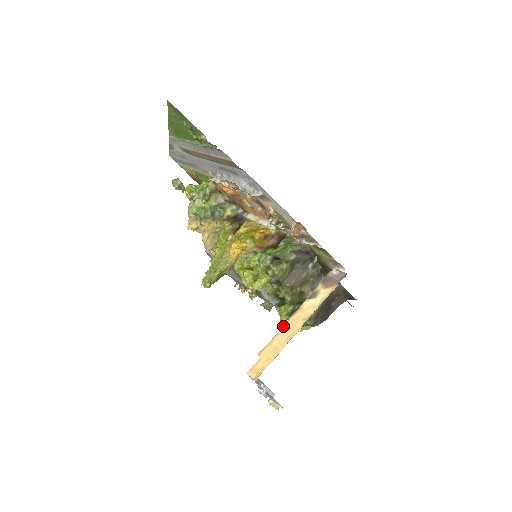
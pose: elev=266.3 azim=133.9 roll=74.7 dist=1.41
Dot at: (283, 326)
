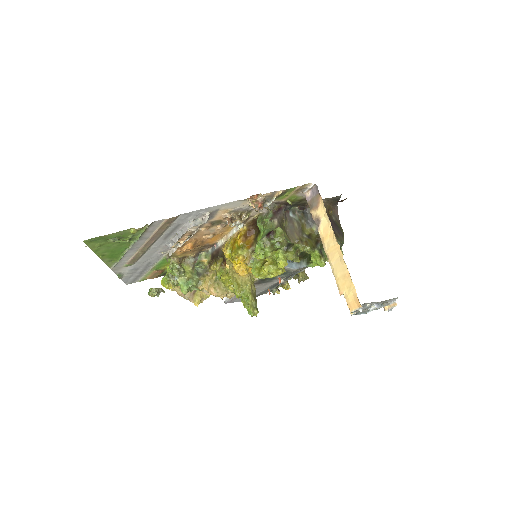
Dot at: (328, 261)
